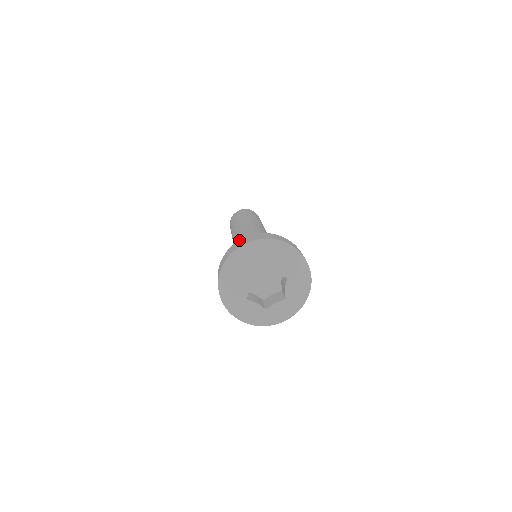
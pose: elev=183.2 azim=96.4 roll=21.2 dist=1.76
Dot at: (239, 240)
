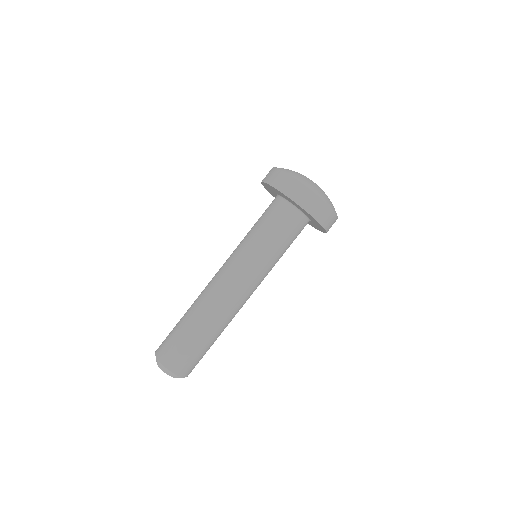
Dot at: occluded
